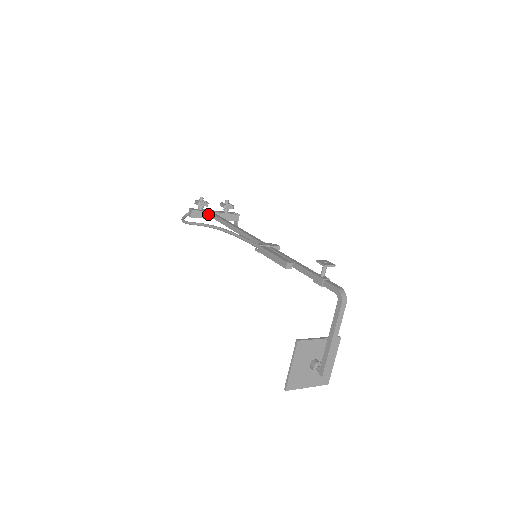
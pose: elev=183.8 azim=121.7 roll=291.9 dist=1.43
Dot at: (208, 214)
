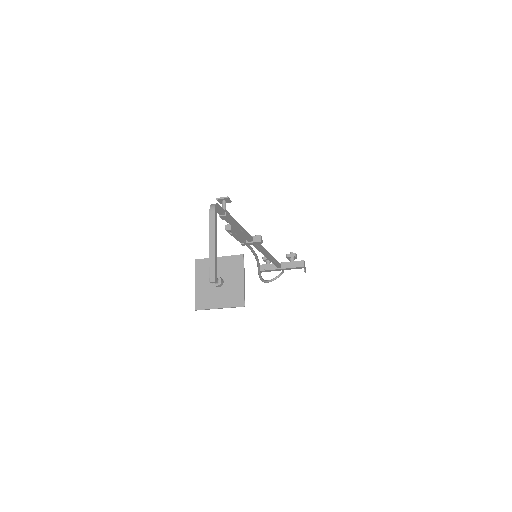
Dot at: (274, 266)
